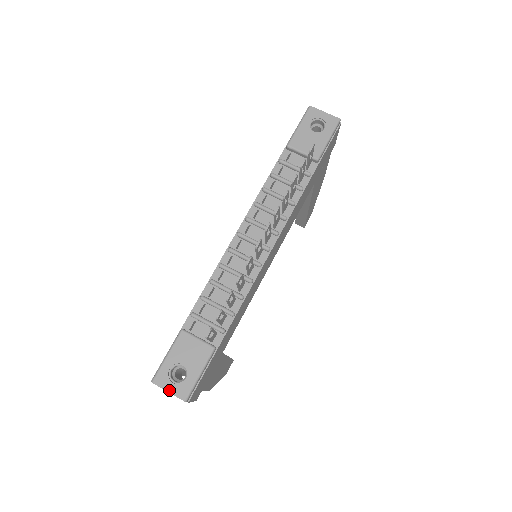
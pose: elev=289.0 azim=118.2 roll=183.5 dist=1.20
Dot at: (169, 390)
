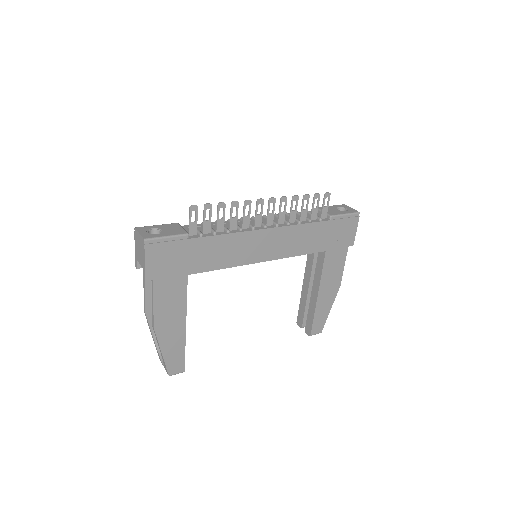
Dot at: (141, 233)
